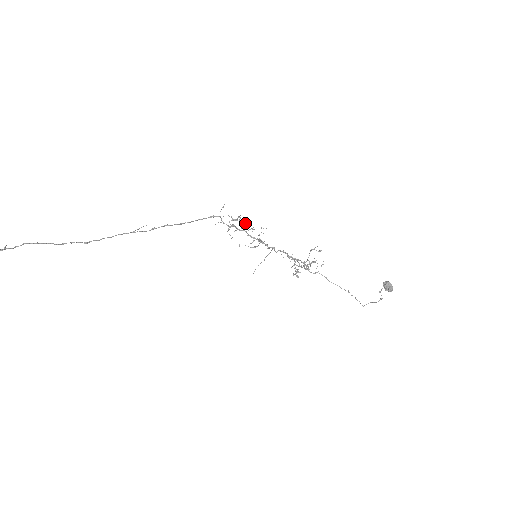
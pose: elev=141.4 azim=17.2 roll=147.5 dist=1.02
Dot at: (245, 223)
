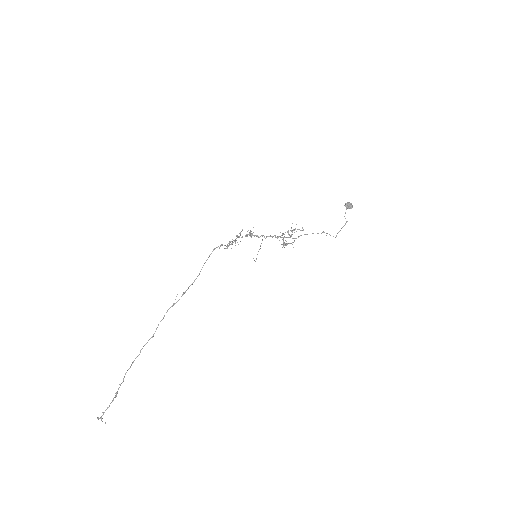
Dot at: occluded
